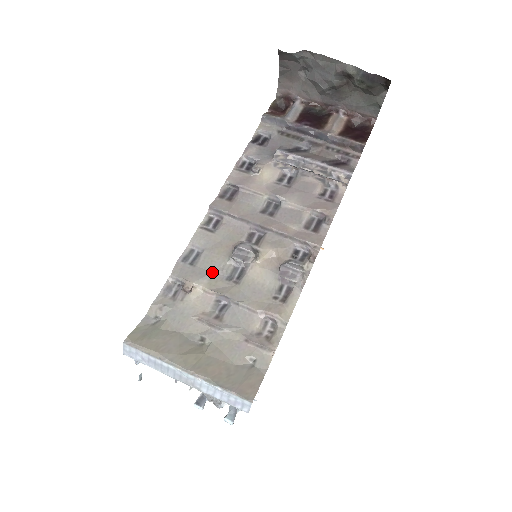
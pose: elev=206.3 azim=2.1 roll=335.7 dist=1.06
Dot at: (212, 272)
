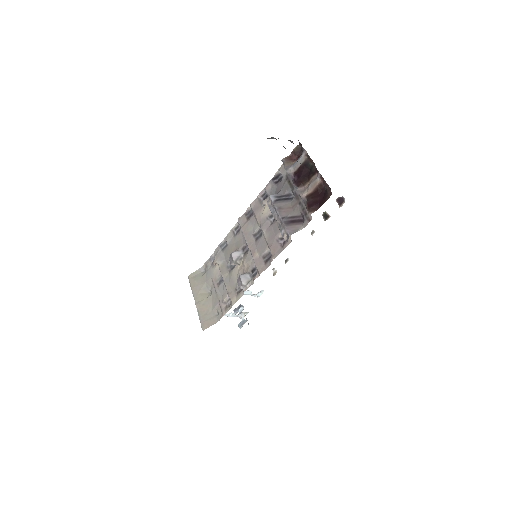
Dot at: (225, 259)
